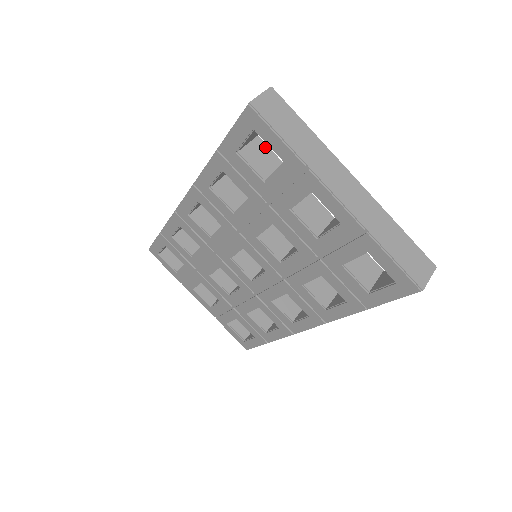
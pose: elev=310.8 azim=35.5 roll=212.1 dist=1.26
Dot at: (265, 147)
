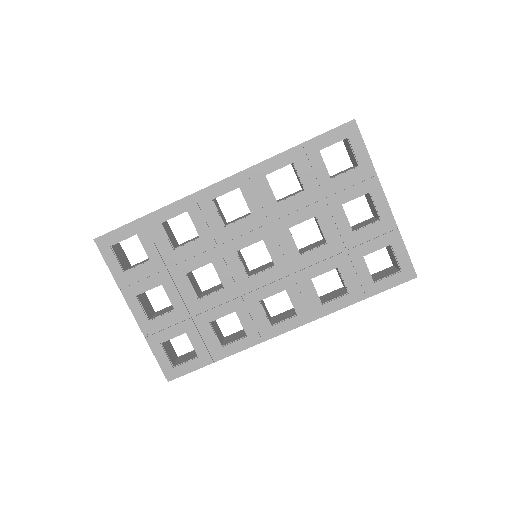
Dot at: occluded
